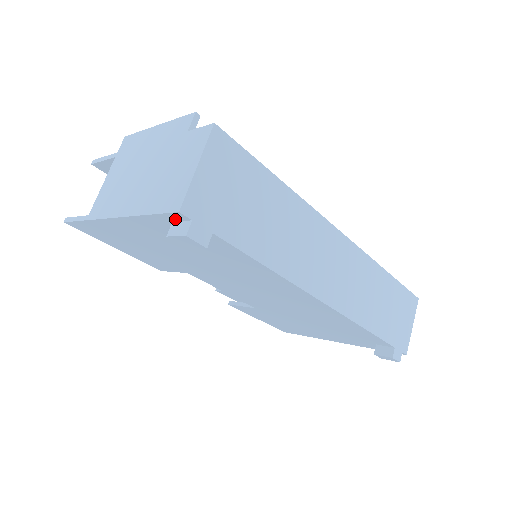
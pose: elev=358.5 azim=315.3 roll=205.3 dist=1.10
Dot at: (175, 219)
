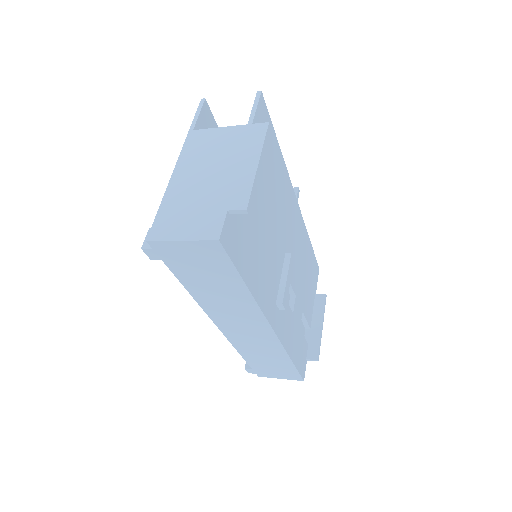
Dot at: occluded
